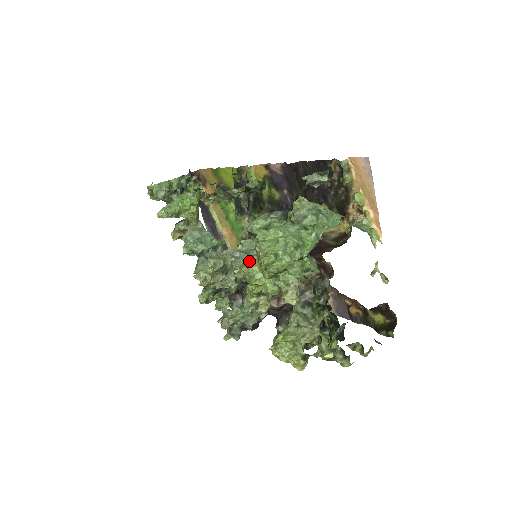
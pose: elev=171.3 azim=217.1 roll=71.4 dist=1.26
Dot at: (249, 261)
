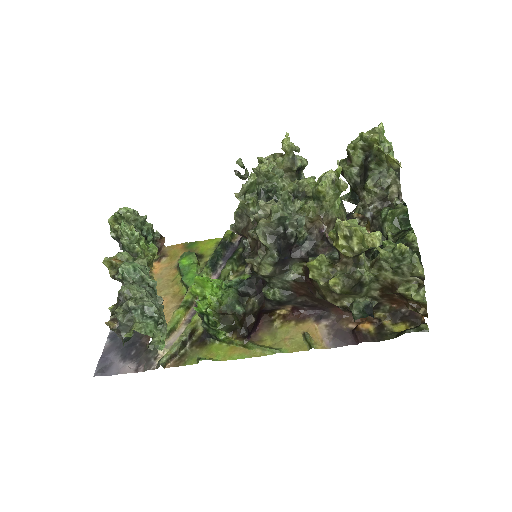
Dot at: occluded
